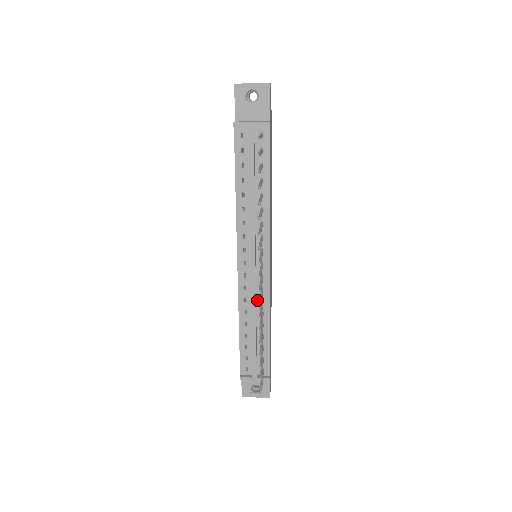
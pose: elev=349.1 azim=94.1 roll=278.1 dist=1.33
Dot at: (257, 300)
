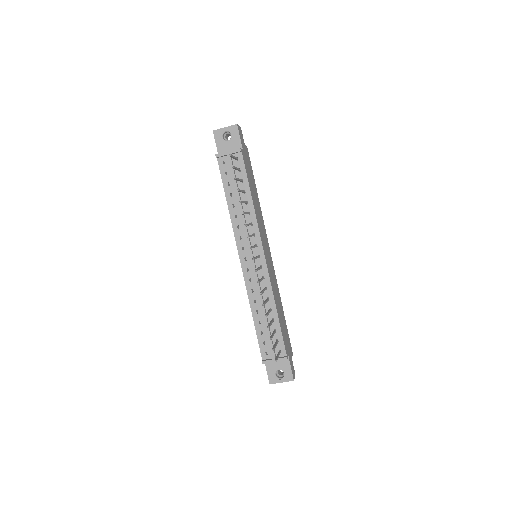
Dot at: (262, 289)
